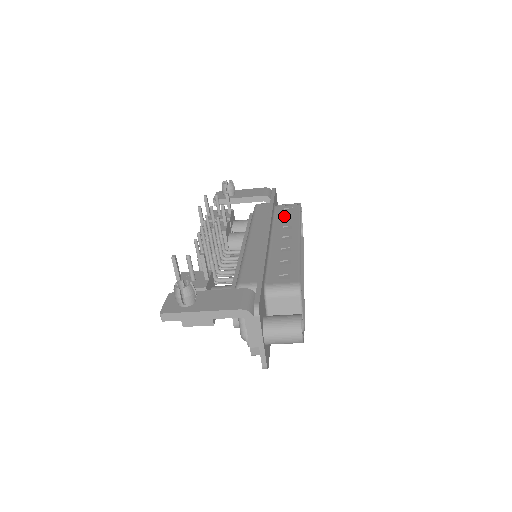
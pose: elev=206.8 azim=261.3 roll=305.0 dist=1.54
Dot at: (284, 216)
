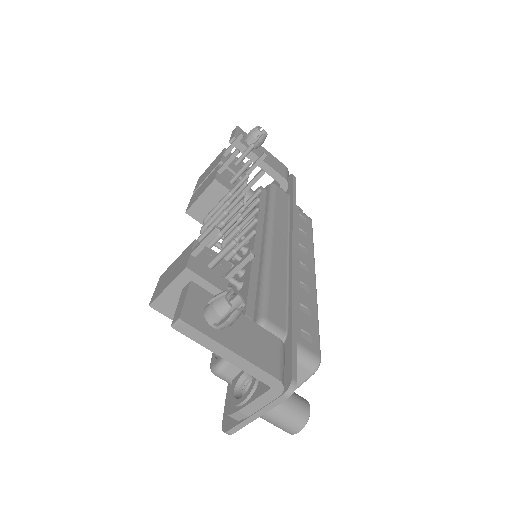
Dot at: (300, 227)
